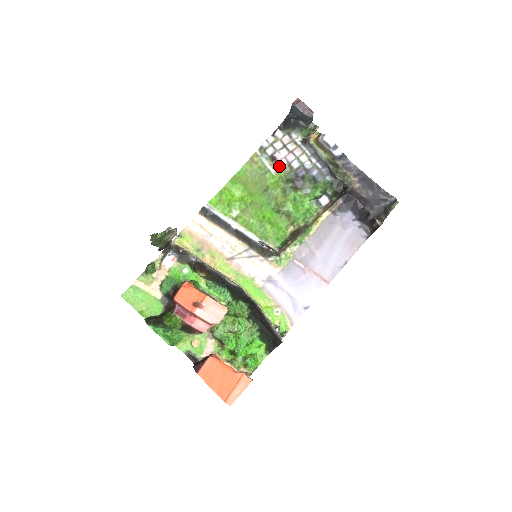
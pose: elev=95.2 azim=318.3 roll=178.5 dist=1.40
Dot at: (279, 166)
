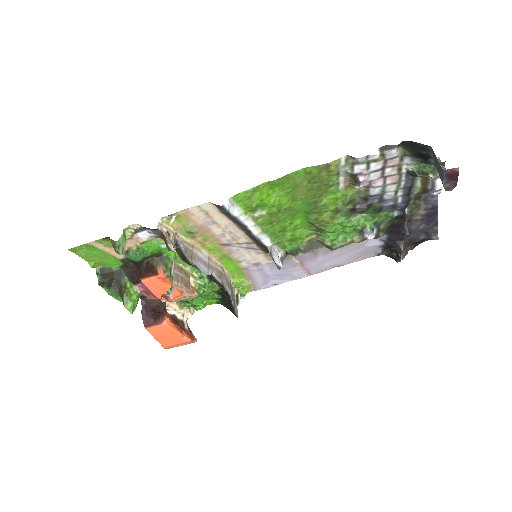
Dot at: (355, 185)
